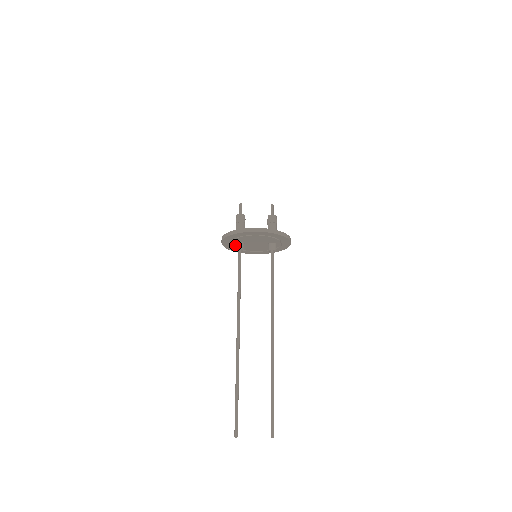
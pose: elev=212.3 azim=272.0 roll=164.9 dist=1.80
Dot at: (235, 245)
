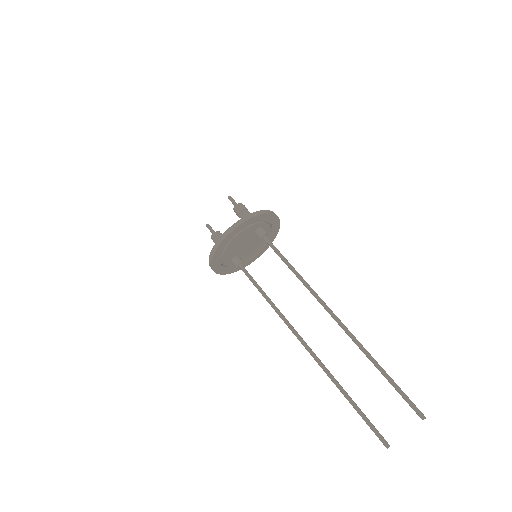
Dot at: occluded
